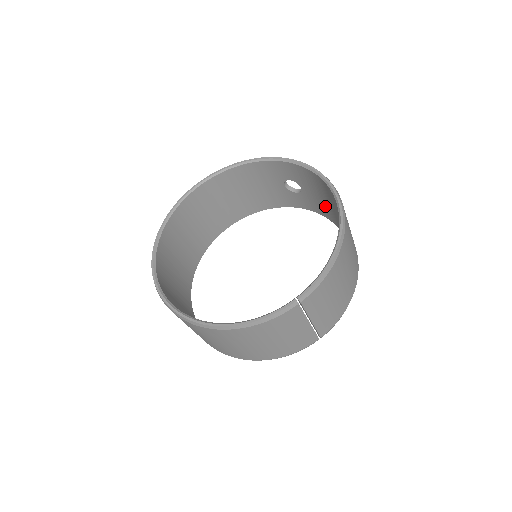
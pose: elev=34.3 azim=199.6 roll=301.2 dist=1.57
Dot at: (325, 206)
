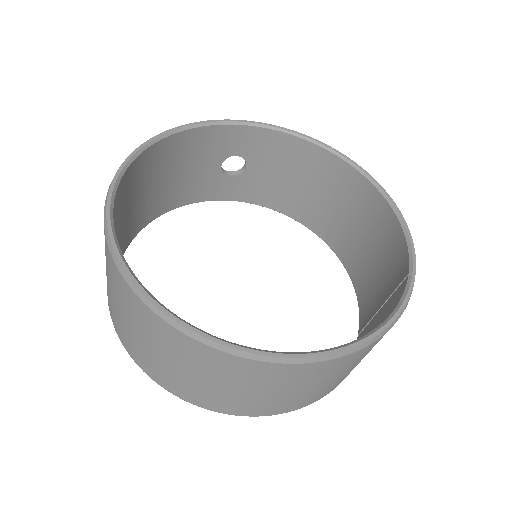
Dot at: (277, 187)
